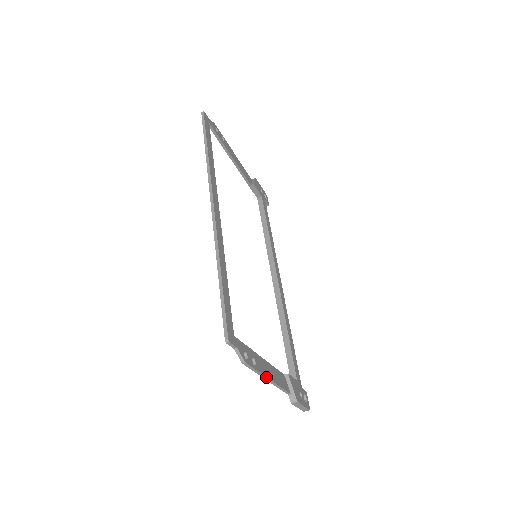
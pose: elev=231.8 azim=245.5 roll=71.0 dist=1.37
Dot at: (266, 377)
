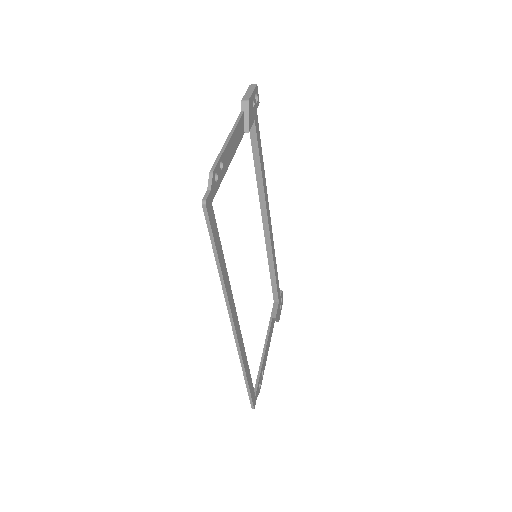
Dot at: (266, 359)
